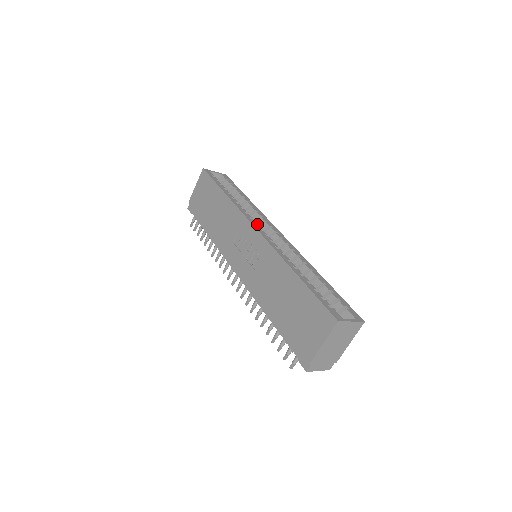
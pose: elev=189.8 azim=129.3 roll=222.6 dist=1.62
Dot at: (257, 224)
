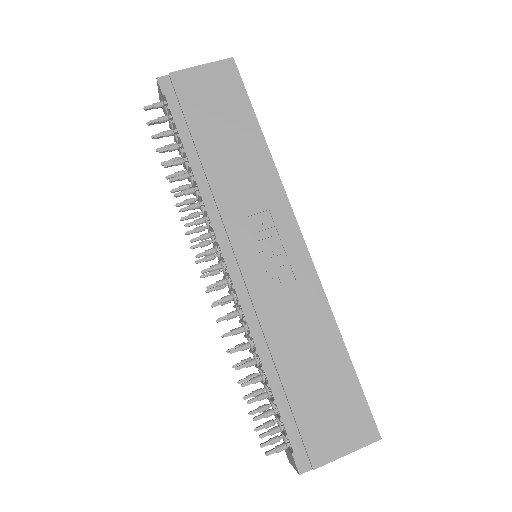
Dot at: occluded
